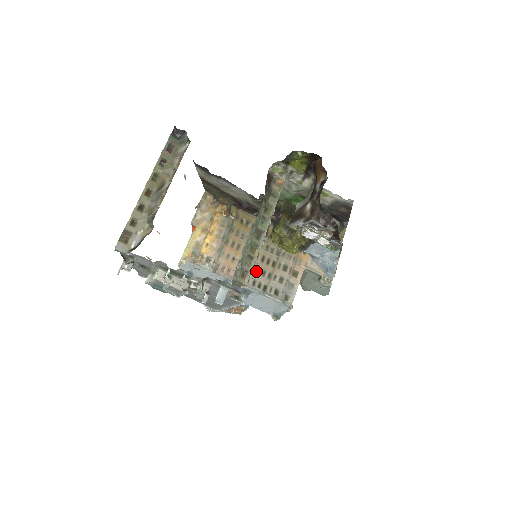
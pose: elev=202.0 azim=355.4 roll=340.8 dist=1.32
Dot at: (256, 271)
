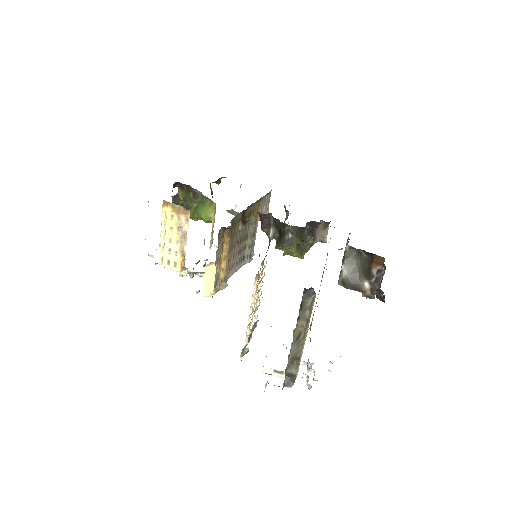
Dot at: (240, 252)
